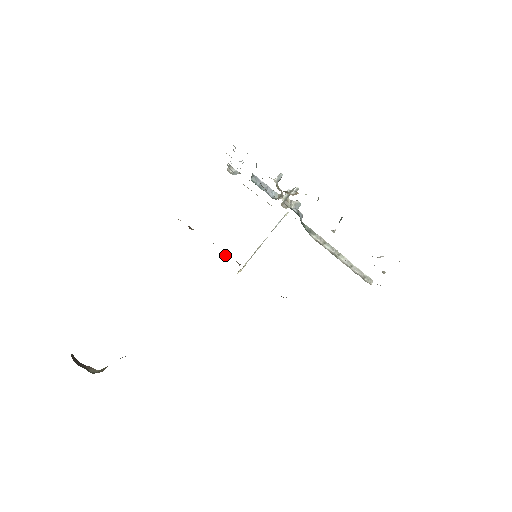
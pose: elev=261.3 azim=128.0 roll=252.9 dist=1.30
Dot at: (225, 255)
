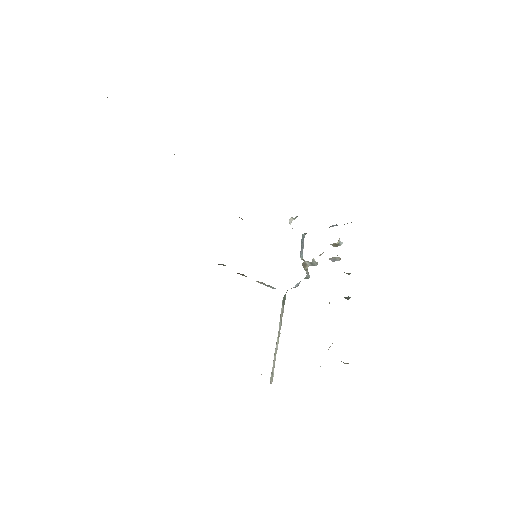
Dot at: occluded
